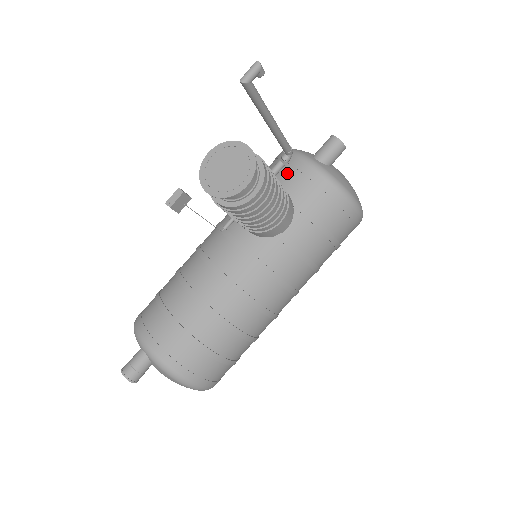
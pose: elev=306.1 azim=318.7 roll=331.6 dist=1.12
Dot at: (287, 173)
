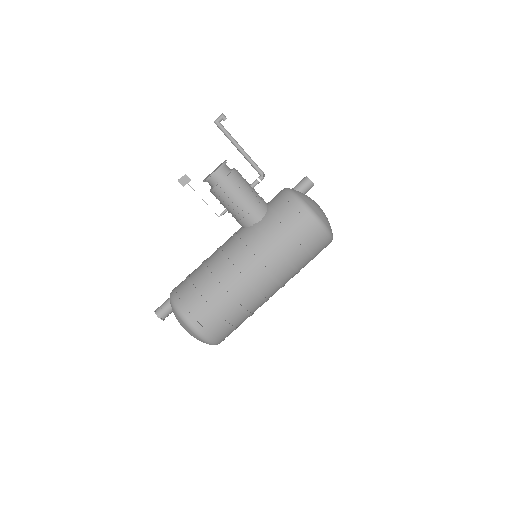
Dot at: occluded
